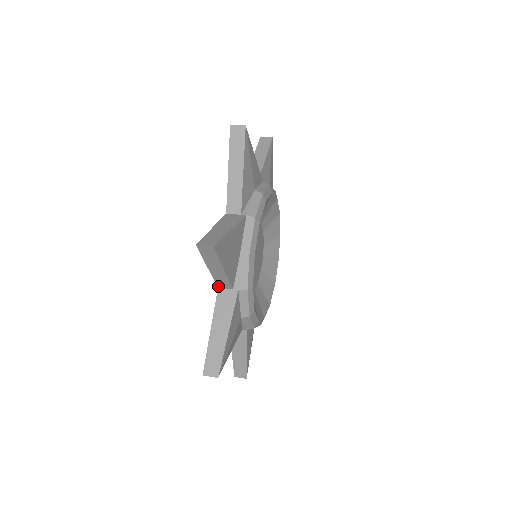
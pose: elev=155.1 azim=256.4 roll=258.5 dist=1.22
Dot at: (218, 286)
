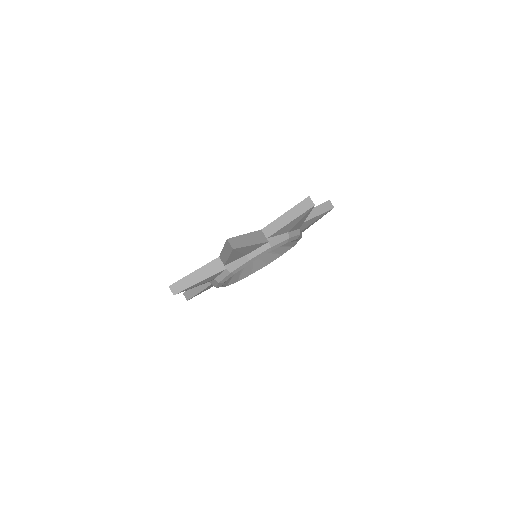
Dot at: occluded
